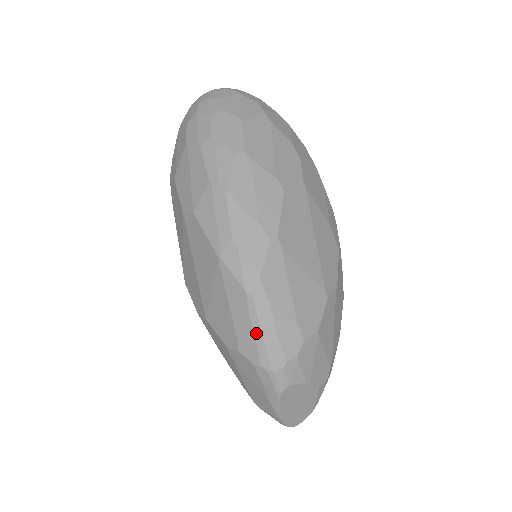
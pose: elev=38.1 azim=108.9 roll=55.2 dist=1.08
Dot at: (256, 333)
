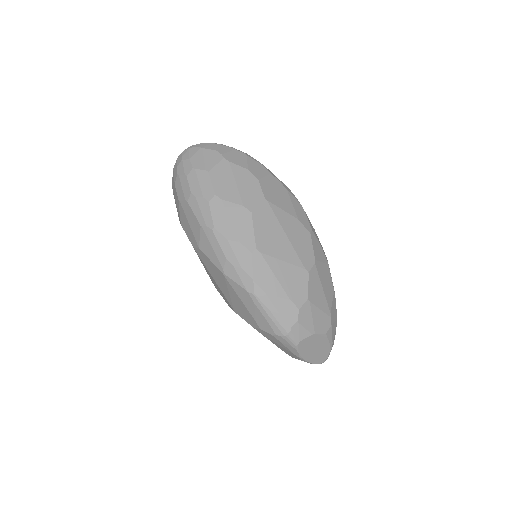
Dot at: (264, 315)
